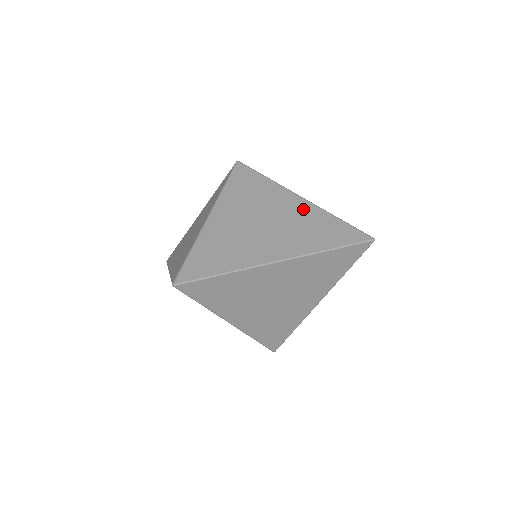
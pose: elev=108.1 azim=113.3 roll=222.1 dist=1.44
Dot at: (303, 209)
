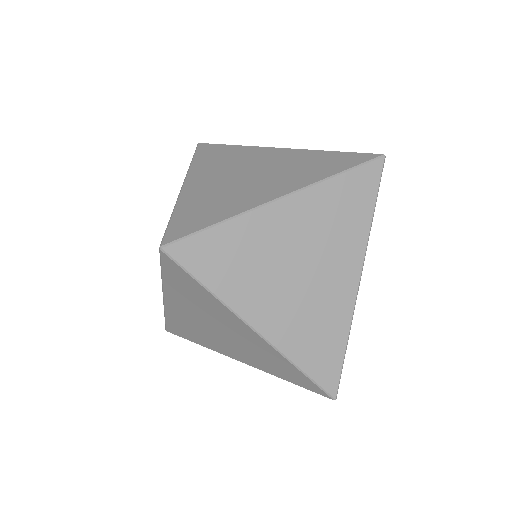
Dot at: occluded
